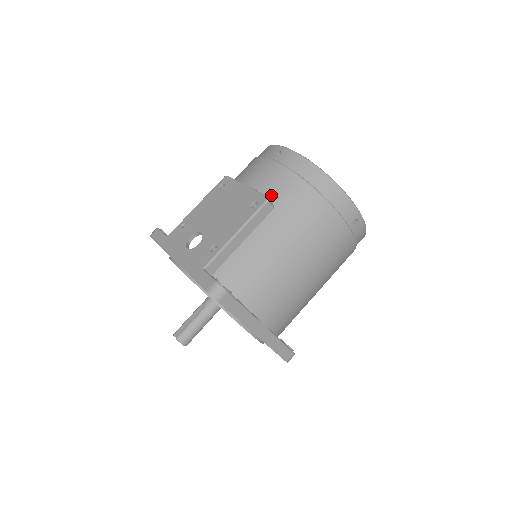
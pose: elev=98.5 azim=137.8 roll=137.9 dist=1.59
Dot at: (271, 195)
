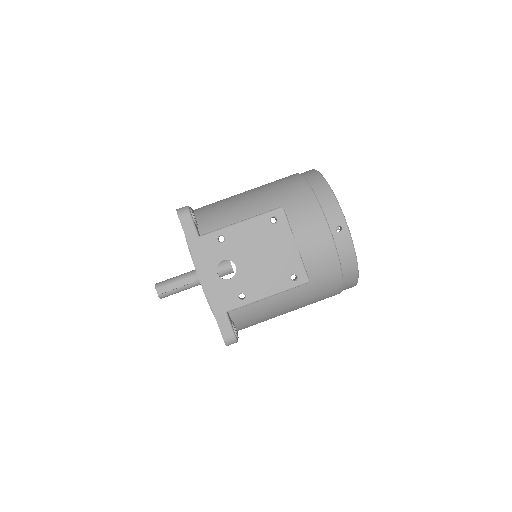
Dot at: (310, 271)
